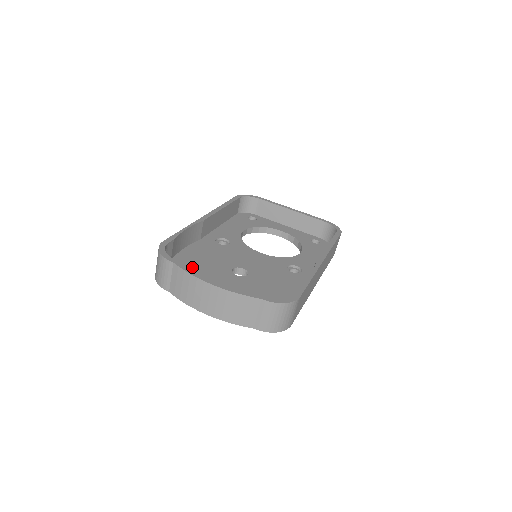
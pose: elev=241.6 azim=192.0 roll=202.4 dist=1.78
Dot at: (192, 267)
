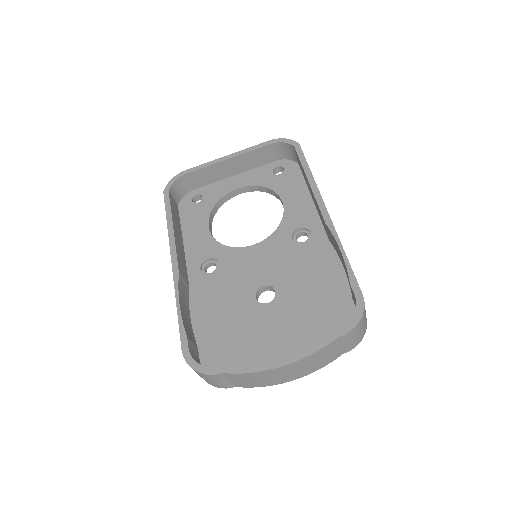
Dot at: (224, 337)
